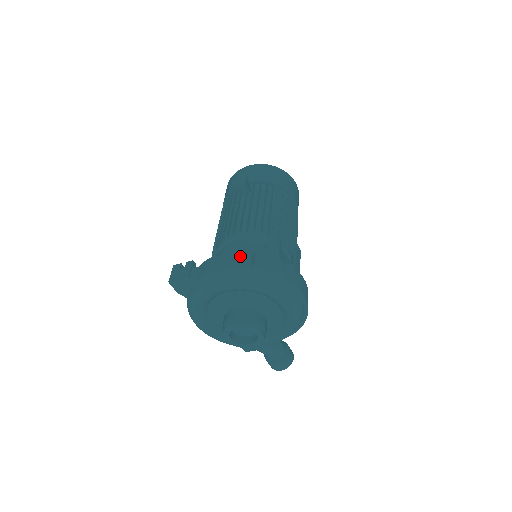
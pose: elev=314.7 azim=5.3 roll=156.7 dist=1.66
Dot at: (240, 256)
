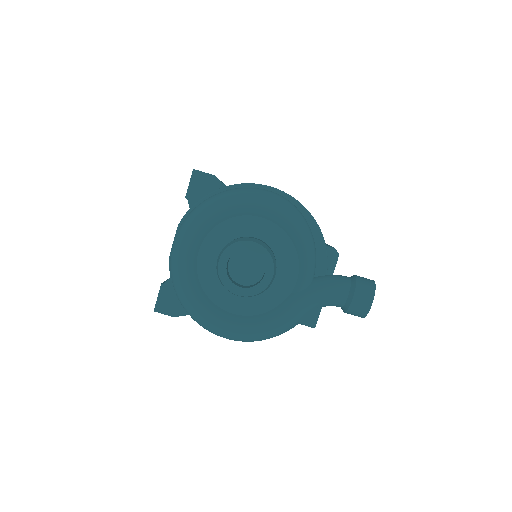
Dot at: occluded
